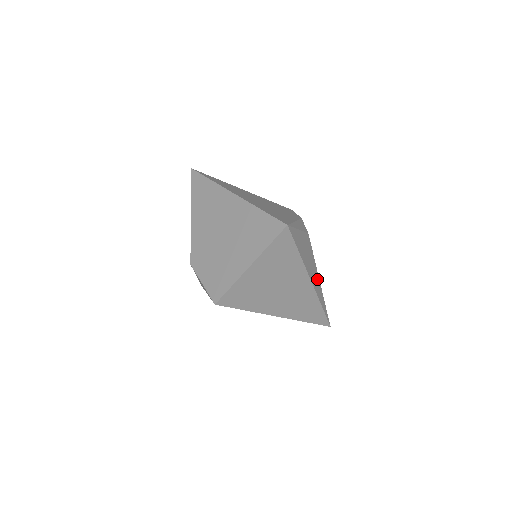
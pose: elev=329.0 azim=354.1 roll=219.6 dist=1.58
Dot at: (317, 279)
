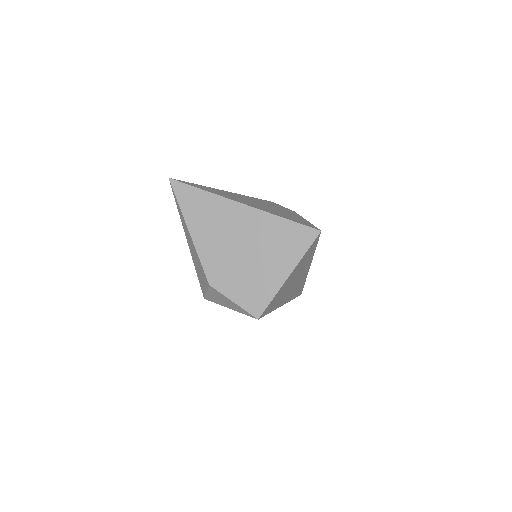
Dot at: occluded
